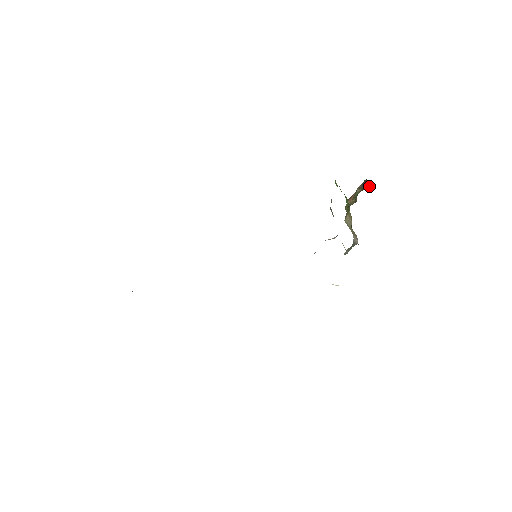
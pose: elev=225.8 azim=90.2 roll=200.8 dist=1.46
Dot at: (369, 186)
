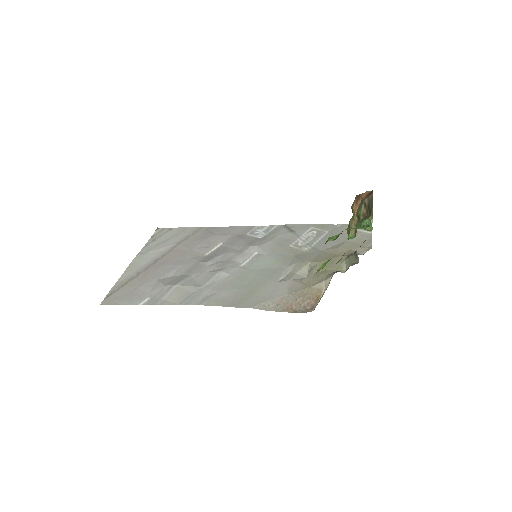
Dot at: occluded
